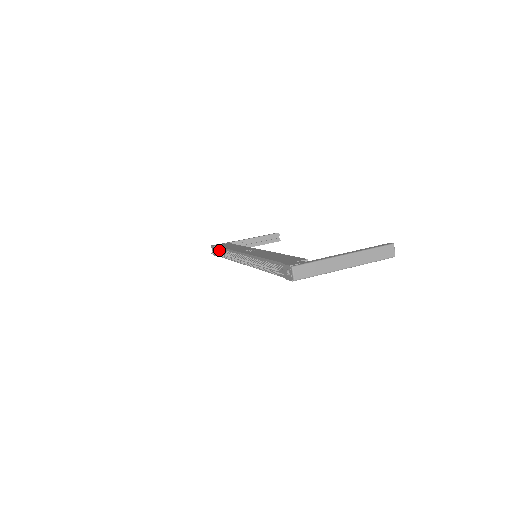
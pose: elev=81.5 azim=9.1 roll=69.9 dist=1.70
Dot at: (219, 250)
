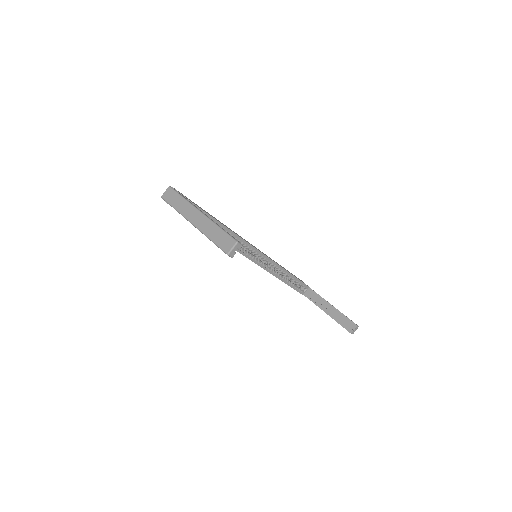
Dot at: occluded
